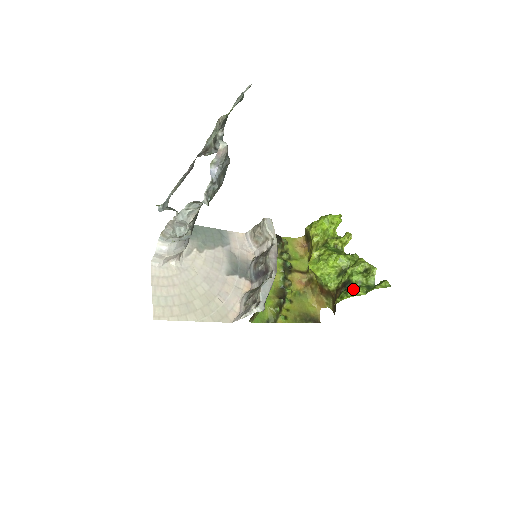
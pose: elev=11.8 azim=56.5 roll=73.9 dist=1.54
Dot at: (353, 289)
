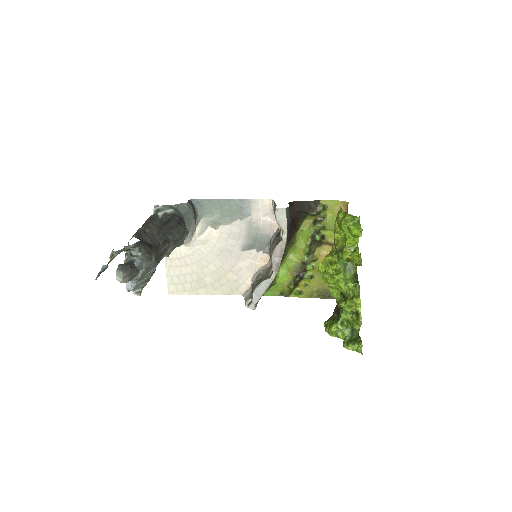
Dot at: (331, 331)
